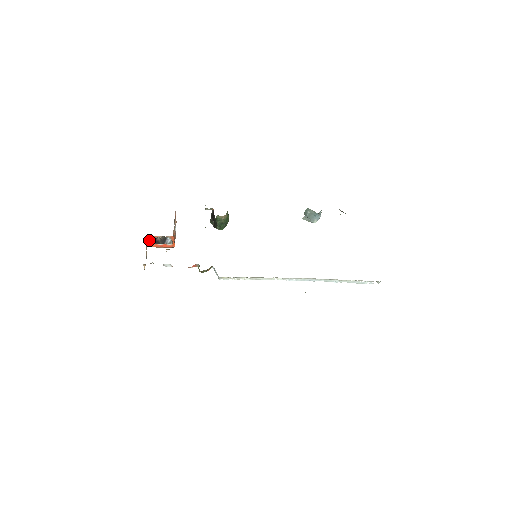
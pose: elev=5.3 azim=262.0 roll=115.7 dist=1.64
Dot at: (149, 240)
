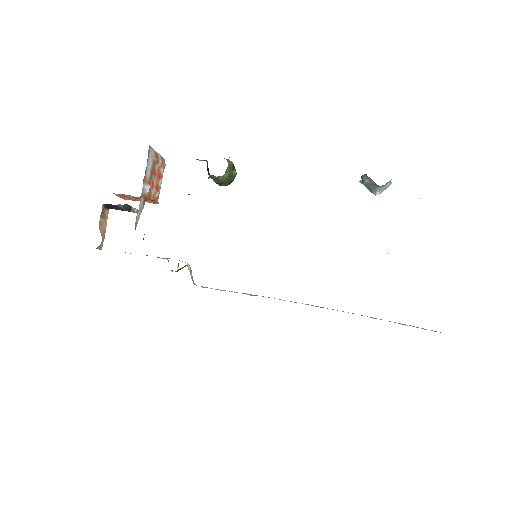
Dot at: (108, 205)
